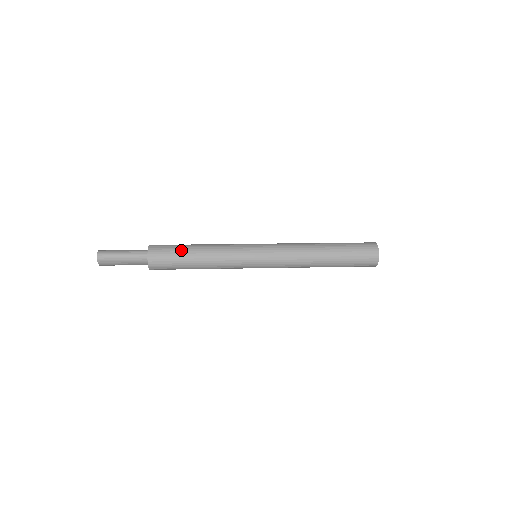
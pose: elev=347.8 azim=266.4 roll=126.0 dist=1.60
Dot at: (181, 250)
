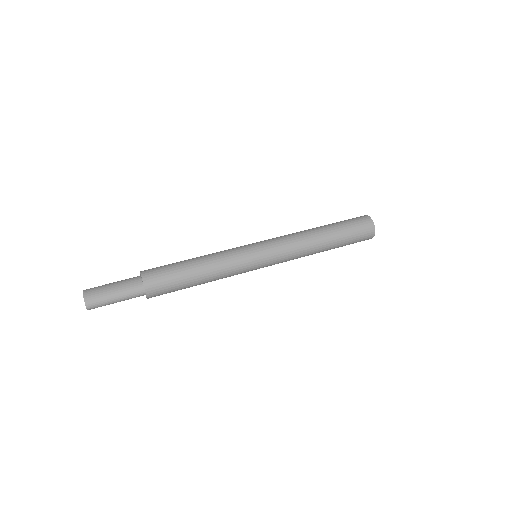
Dot at: (183, 286)
